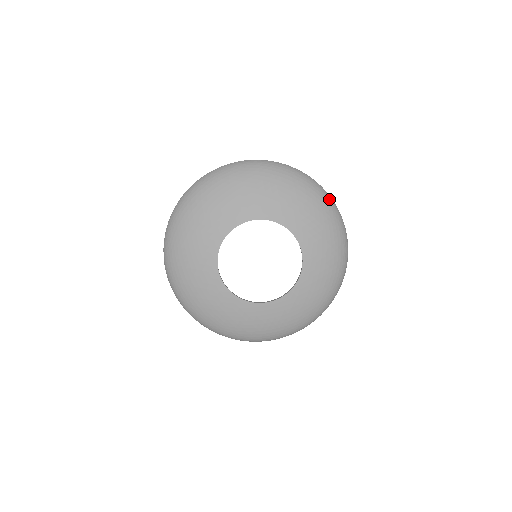
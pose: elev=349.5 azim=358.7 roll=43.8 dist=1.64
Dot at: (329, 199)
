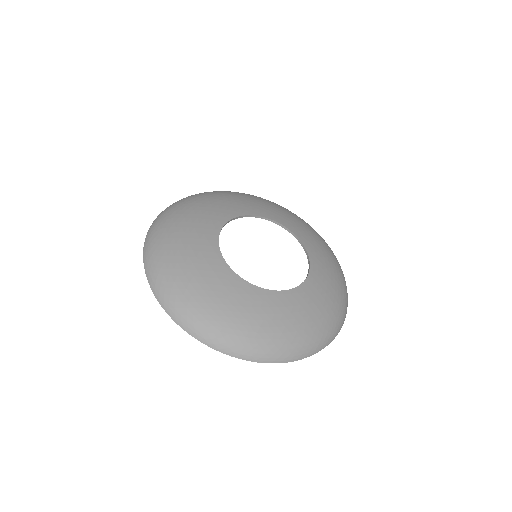
Dot at: occluded
